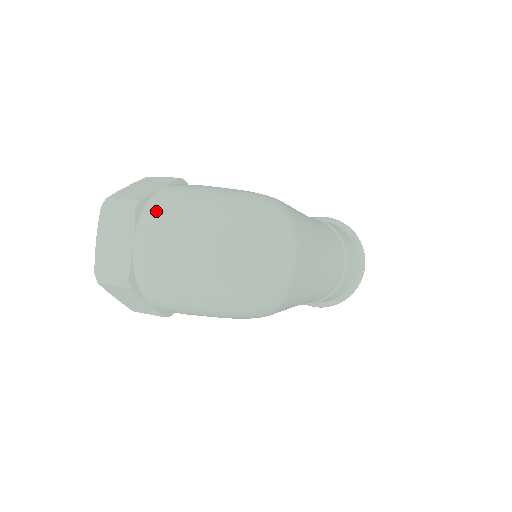
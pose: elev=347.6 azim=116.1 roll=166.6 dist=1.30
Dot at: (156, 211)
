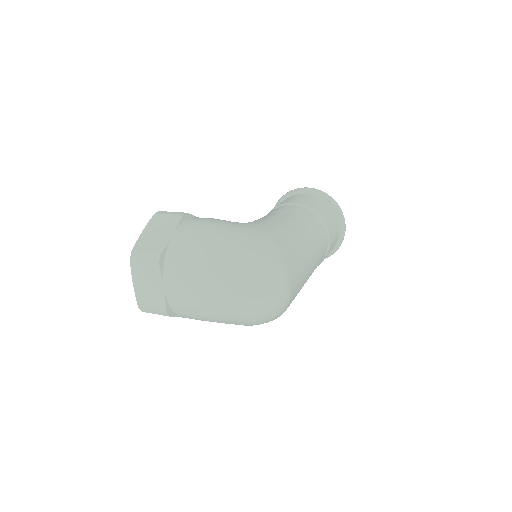
Dot at: (175, 262)
